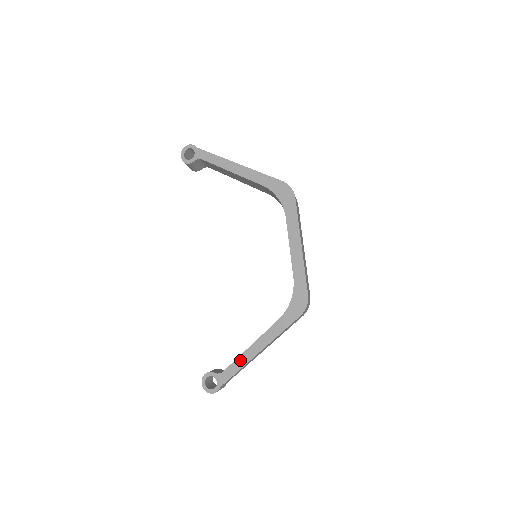
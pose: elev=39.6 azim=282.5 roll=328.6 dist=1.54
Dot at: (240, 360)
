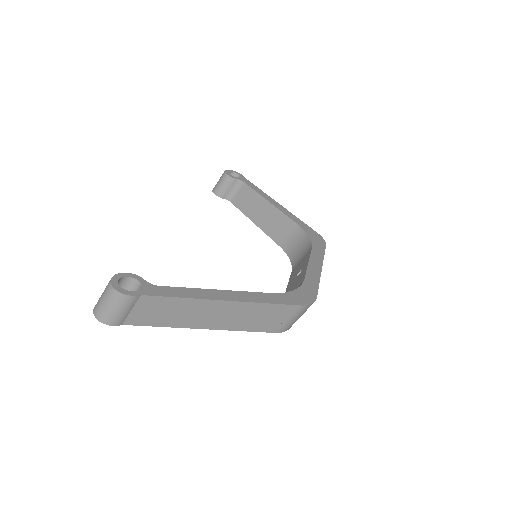
Dot at: (196, 291)
